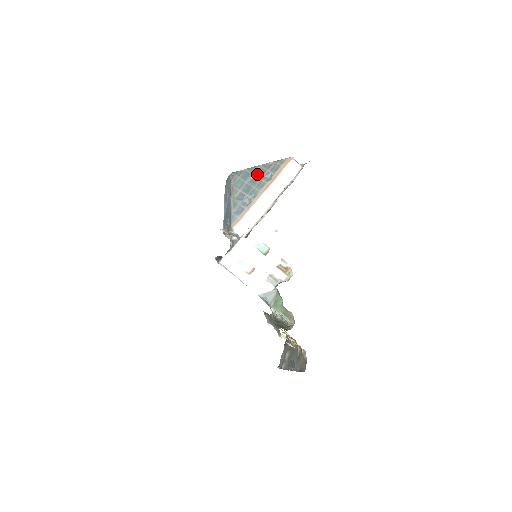
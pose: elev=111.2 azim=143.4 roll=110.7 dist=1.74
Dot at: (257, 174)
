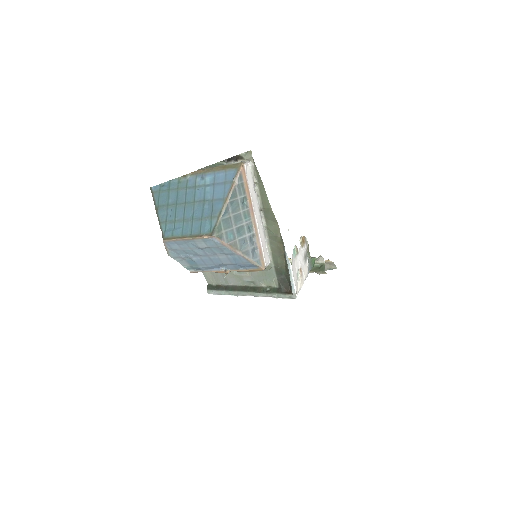
Dot at: (234, 211)
